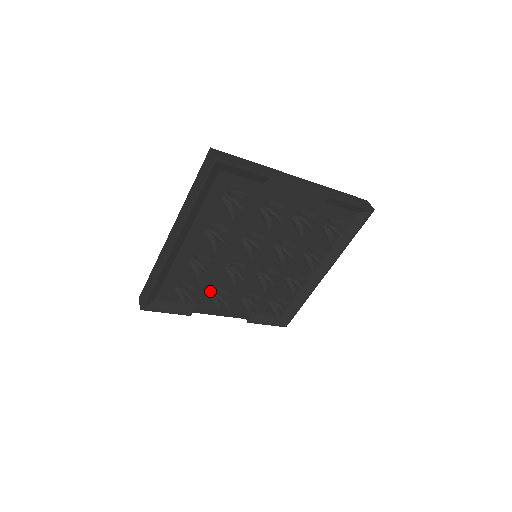
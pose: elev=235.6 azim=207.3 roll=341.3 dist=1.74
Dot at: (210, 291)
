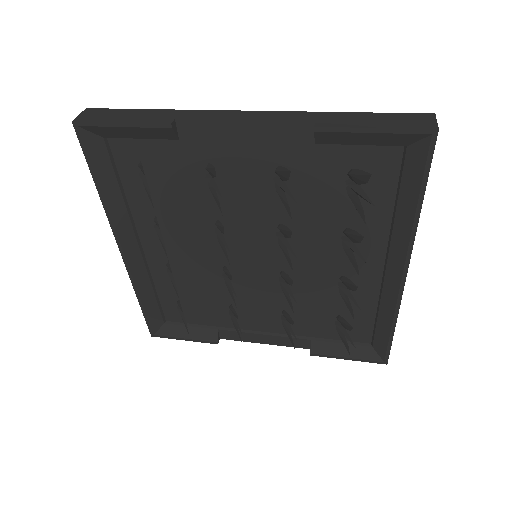
Dot at: (229, 310)
